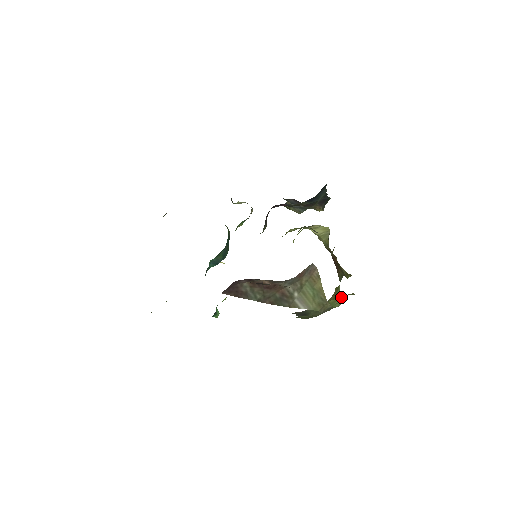
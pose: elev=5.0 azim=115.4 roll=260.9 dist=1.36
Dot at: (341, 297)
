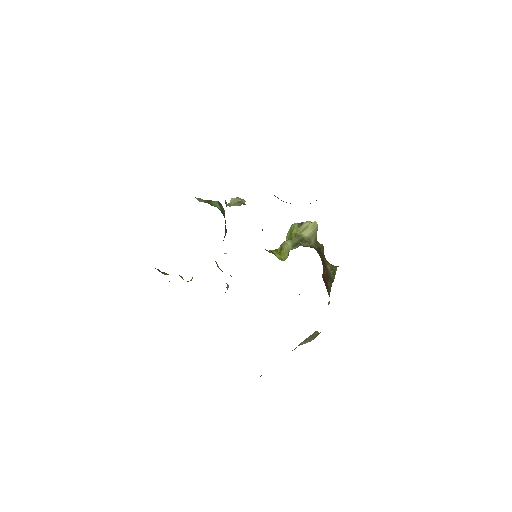
Dot at: occluded
